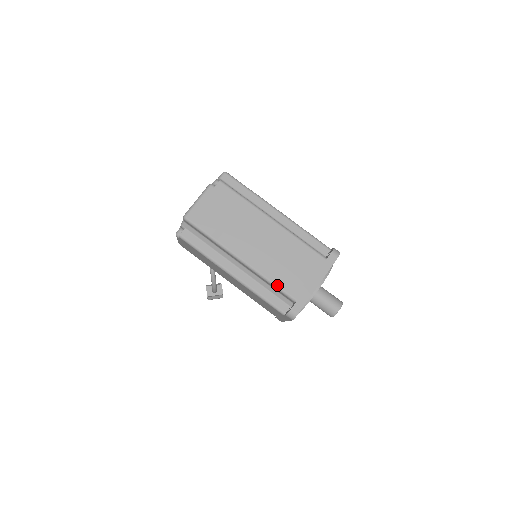
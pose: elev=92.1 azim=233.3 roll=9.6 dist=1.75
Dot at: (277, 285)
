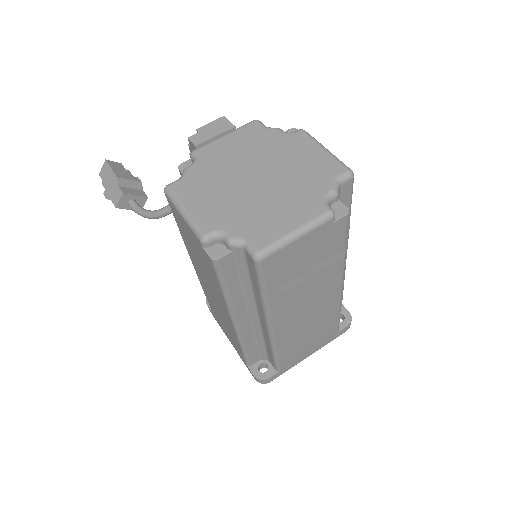
Dot at: (278, 357)
